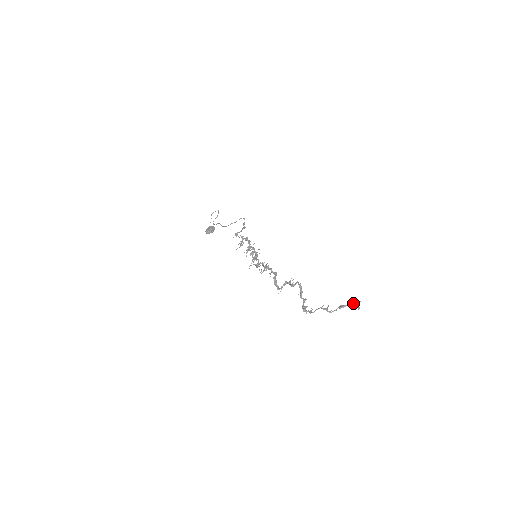
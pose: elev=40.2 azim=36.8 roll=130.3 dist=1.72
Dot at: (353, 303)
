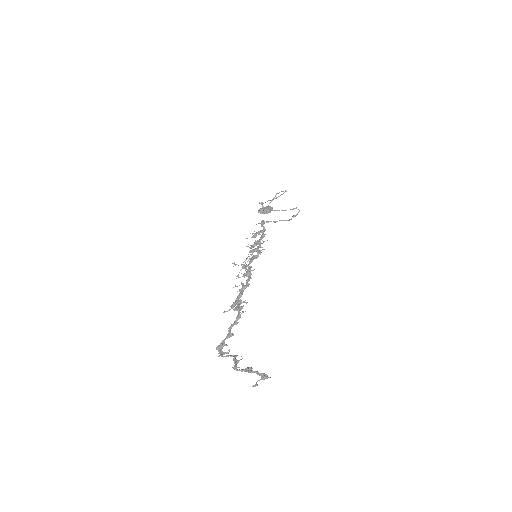
Dot at: (259, 374)
